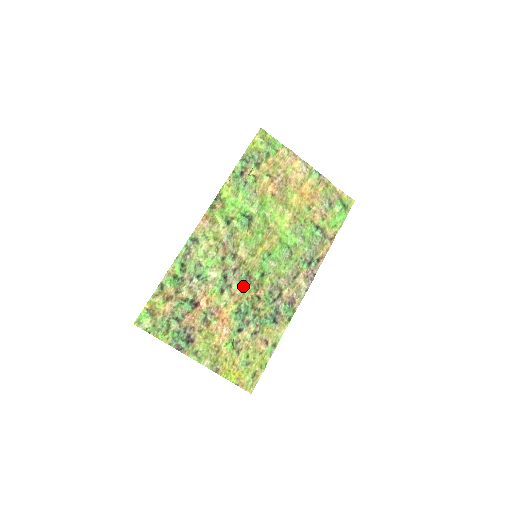
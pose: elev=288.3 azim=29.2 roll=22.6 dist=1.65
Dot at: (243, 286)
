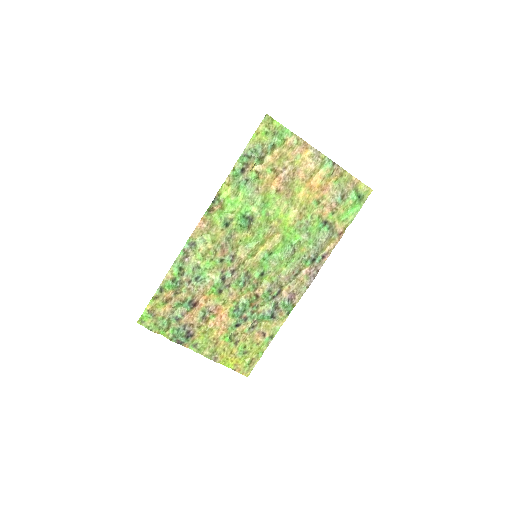
Dot at: (241, 286)
